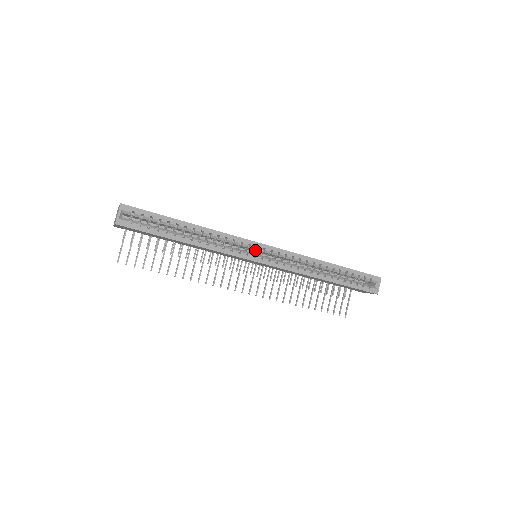
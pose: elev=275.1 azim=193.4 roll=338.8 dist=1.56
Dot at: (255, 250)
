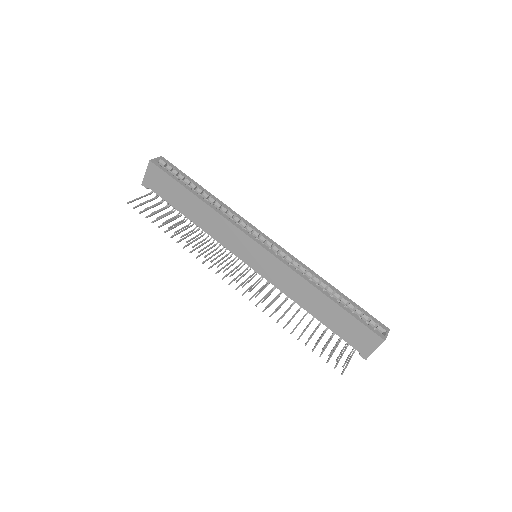
Dot at: occluded
